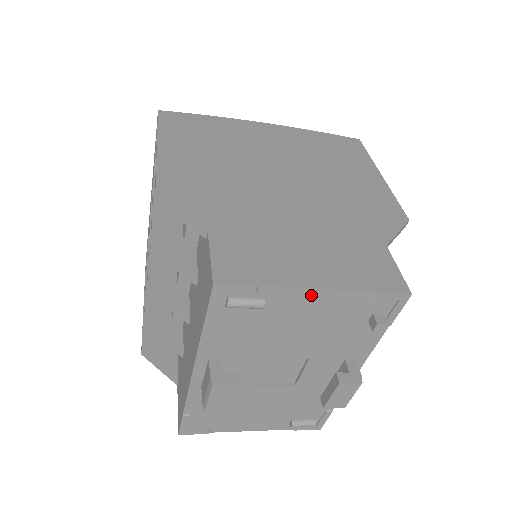
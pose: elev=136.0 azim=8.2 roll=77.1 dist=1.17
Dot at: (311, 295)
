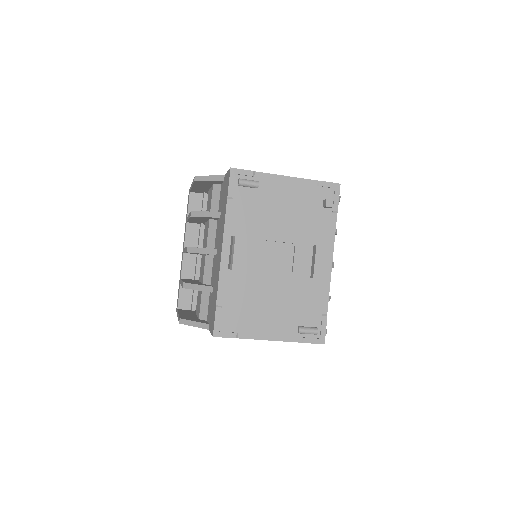
Dot at: (284, 181)
